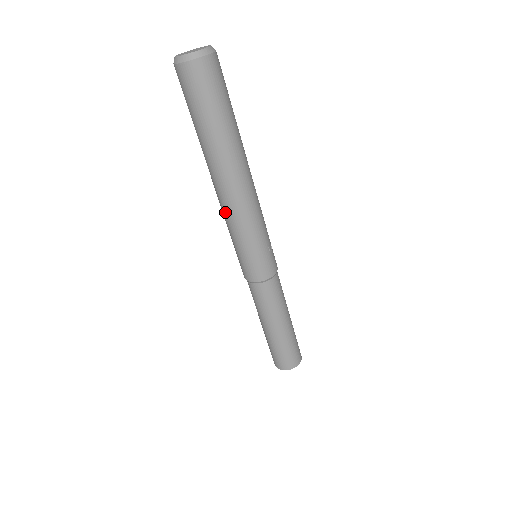
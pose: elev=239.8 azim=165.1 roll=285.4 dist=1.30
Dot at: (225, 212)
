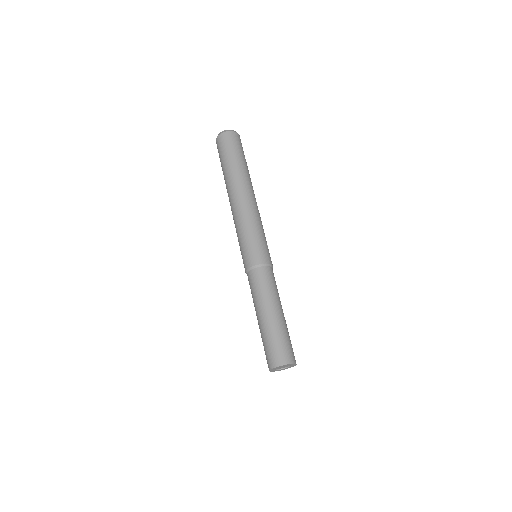
Dot at: (239, 212)
